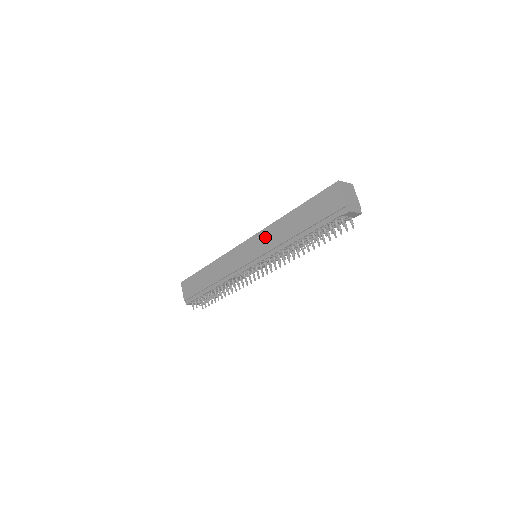
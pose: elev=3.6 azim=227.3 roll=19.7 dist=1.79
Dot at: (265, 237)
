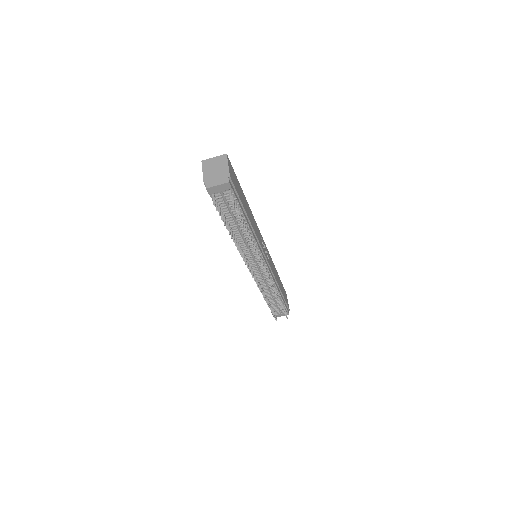
Dot at: occluded
